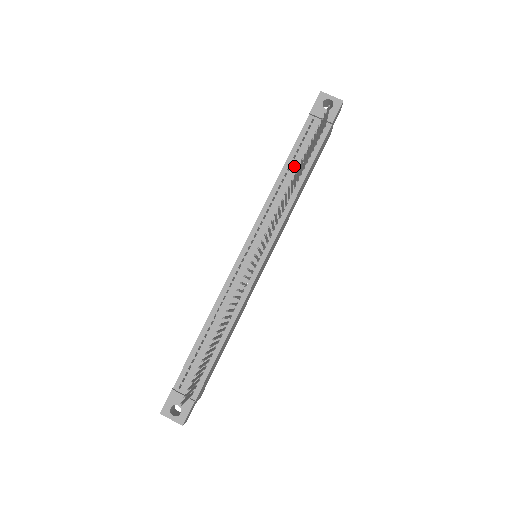
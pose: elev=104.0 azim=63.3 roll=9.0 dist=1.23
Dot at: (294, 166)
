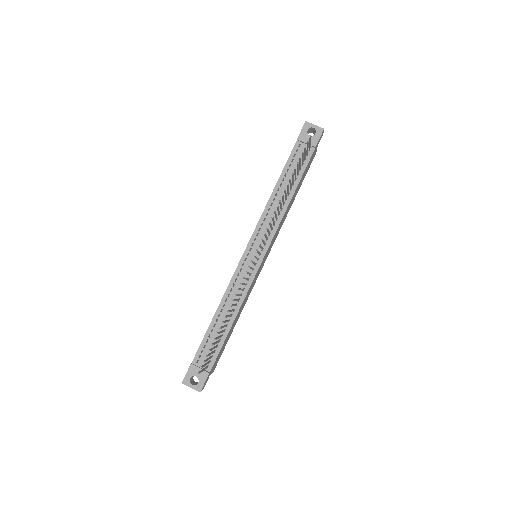
Dot at: (285, 183)
